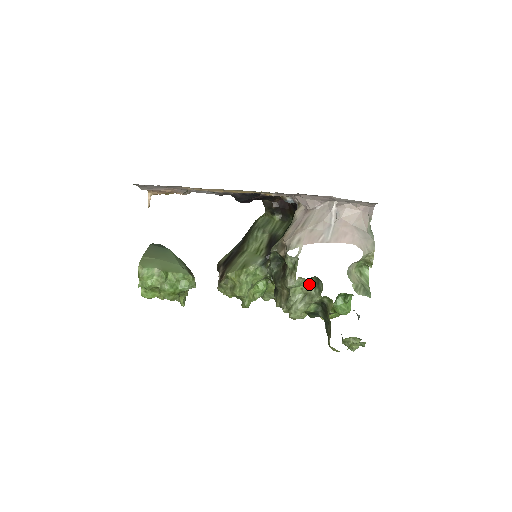
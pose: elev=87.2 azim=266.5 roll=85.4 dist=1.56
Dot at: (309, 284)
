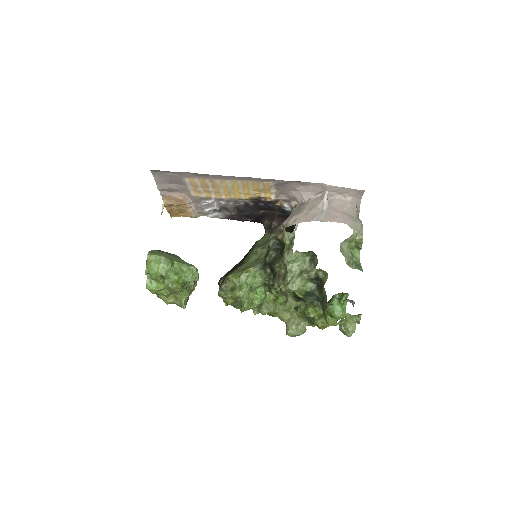
Dot at: (305, 261)
